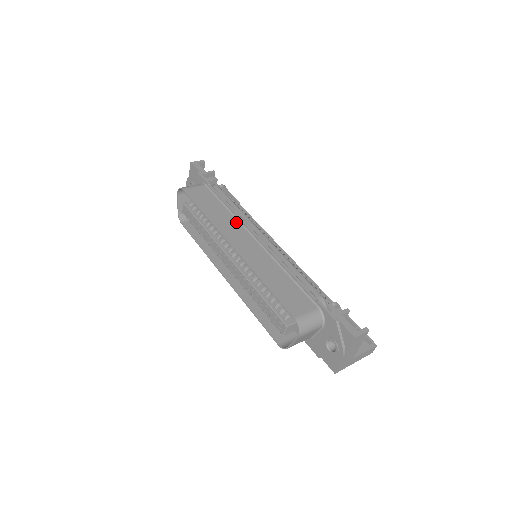
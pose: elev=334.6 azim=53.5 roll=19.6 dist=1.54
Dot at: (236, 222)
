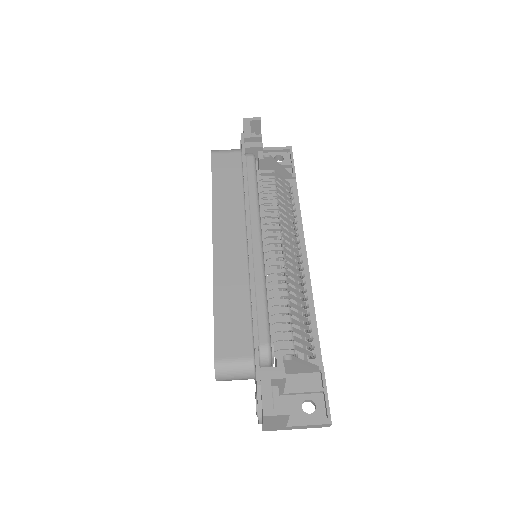
Dot at: (241, 211)
